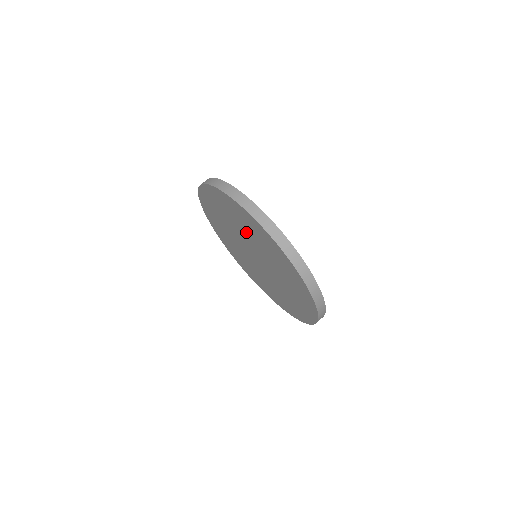
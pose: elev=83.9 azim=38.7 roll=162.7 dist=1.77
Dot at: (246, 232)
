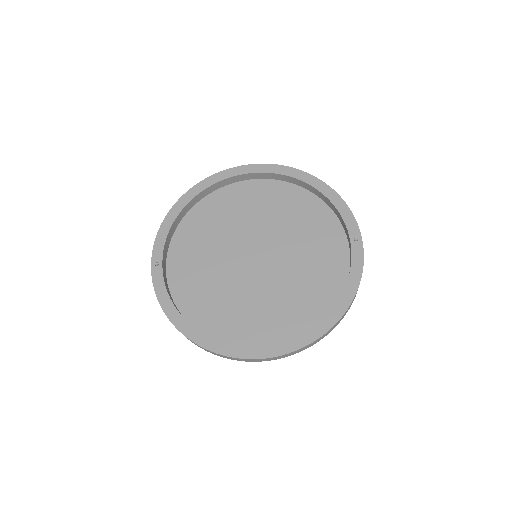
Dot at: (229, 299)
